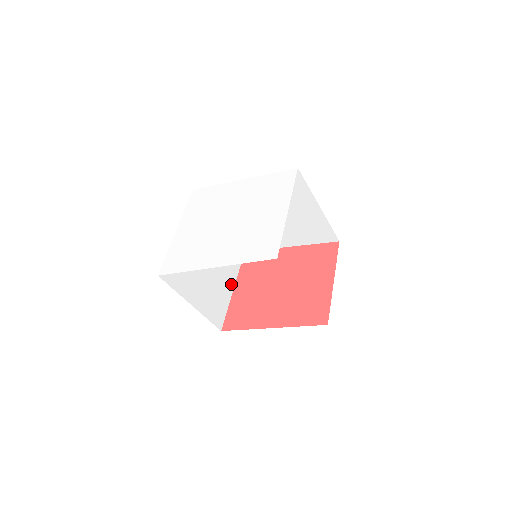
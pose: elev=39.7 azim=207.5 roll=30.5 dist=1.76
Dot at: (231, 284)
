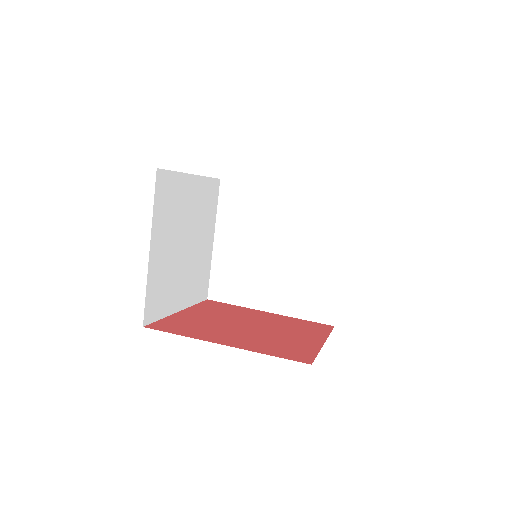
Dot at: (182, 303)
